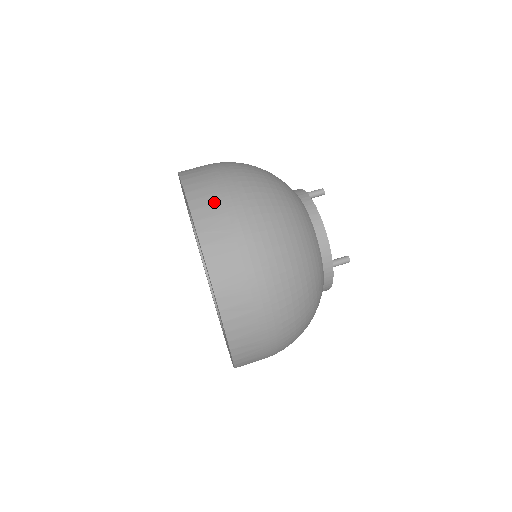
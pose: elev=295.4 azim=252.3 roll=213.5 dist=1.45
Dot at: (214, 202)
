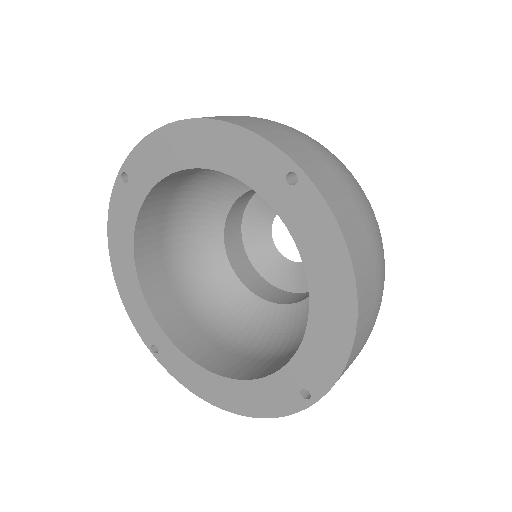
Dot at: occluded
